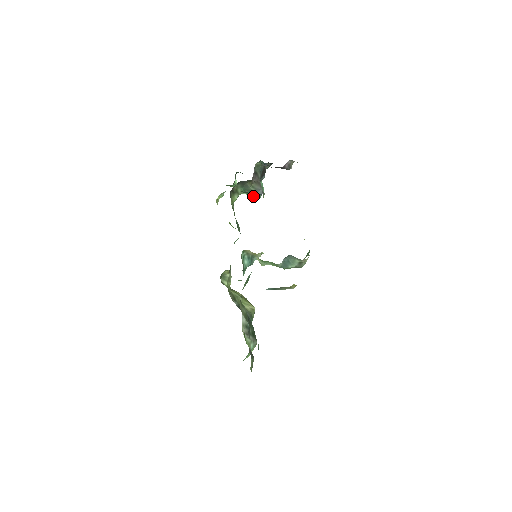
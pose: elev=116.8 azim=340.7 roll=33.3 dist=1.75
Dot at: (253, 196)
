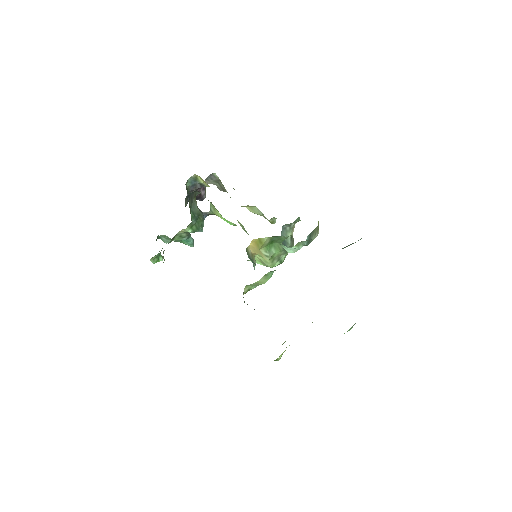
Dot at: (198, 229)
